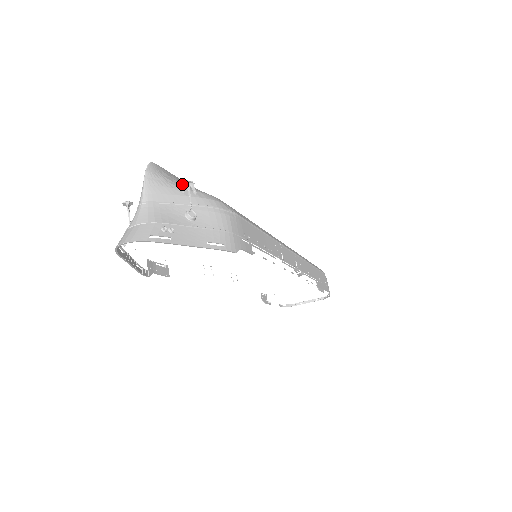
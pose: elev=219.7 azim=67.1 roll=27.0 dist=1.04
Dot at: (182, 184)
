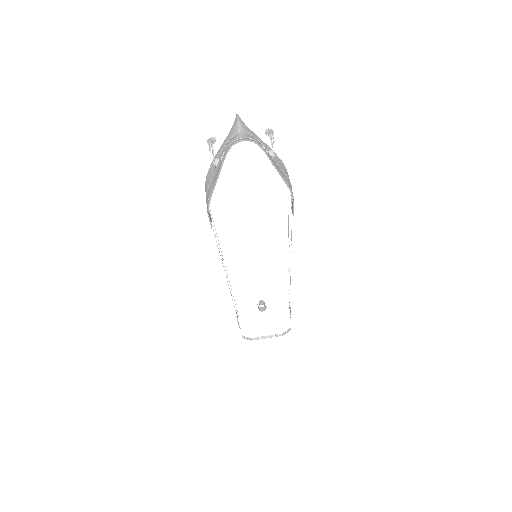
Dot at: (267, 131)
